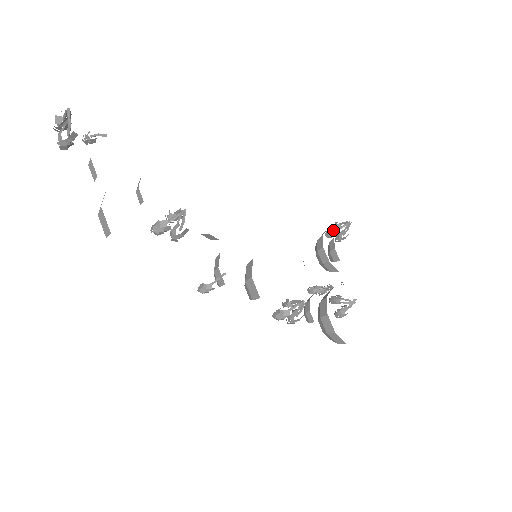
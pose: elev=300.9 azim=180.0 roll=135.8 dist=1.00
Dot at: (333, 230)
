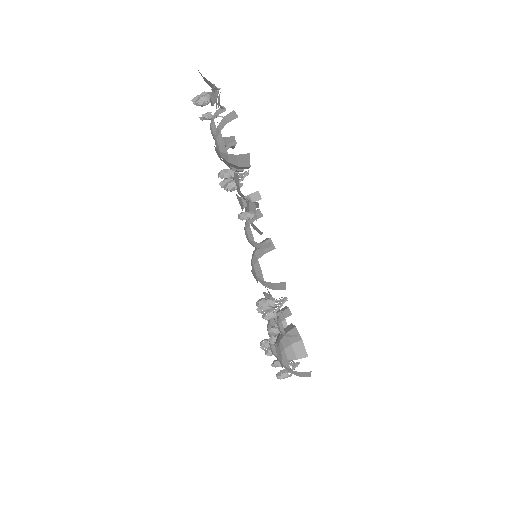
Dot at: occluded
